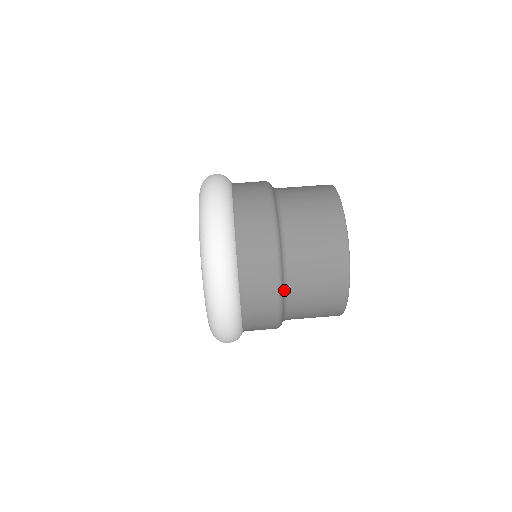
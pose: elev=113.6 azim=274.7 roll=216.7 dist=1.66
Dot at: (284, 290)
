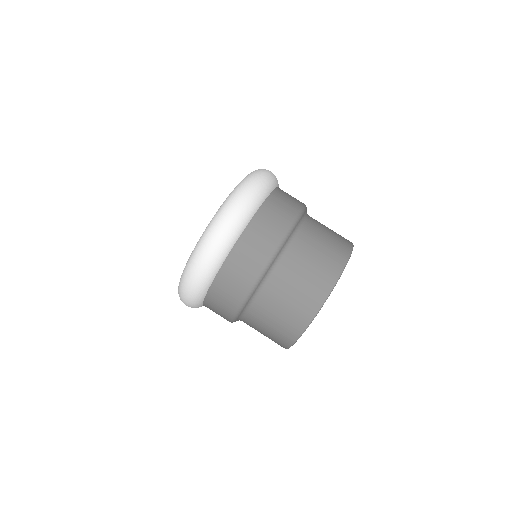
Dot at: (259, 286)
